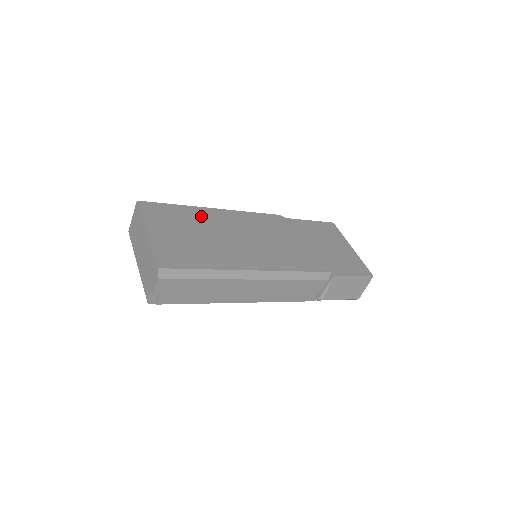
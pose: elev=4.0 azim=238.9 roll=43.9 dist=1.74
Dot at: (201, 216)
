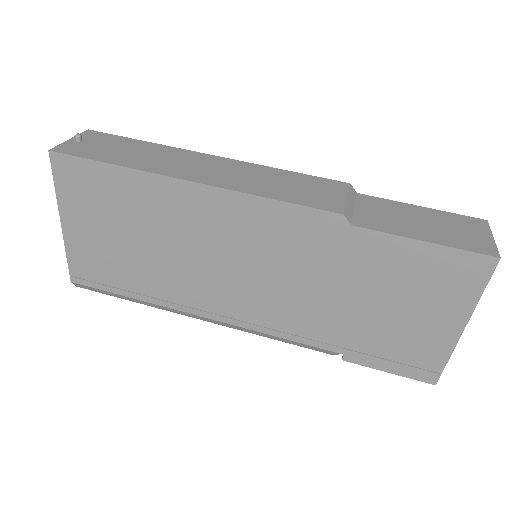
Dot at: (152, 199)
